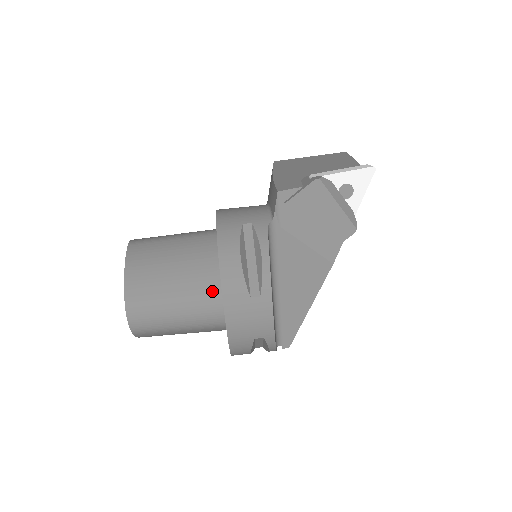
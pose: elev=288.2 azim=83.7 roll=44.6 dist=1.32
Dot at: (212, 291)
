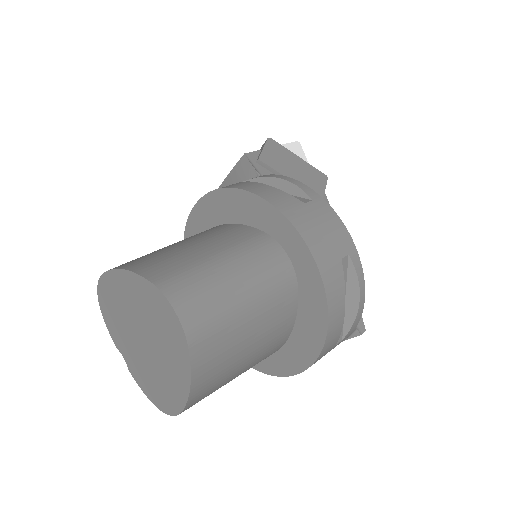
Dot at: (255, 237)
